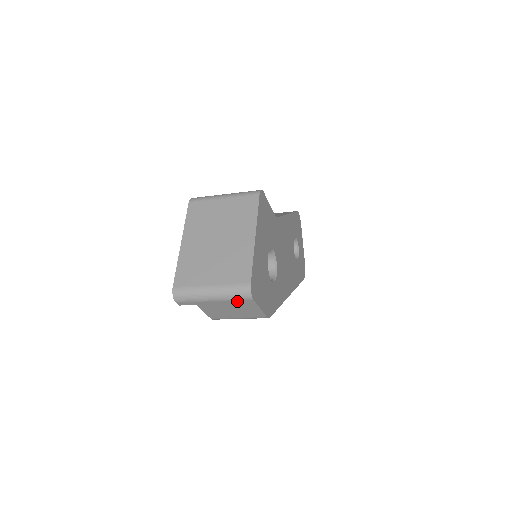
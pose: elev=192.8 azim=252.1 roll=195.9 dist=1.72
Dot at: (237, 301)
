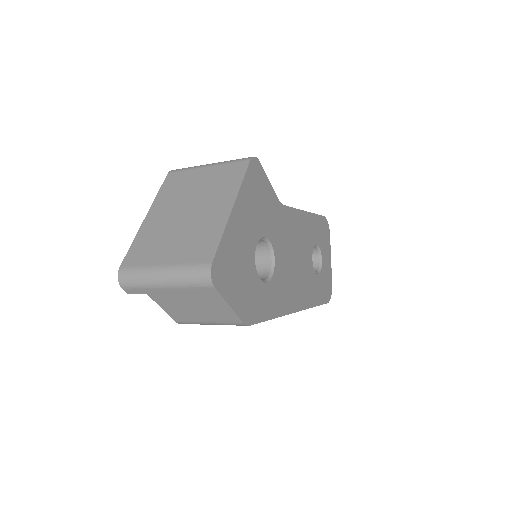
Dot at: (195, 289)
